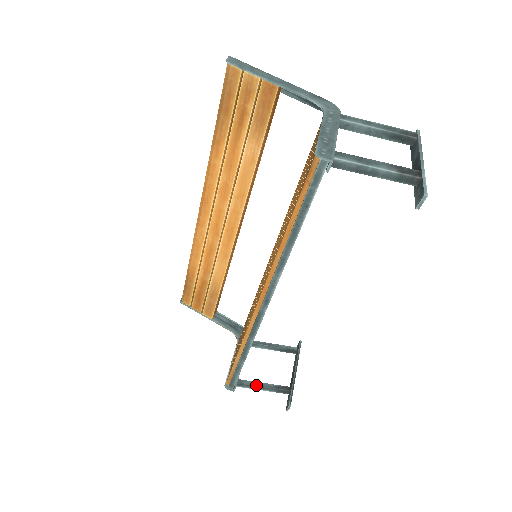
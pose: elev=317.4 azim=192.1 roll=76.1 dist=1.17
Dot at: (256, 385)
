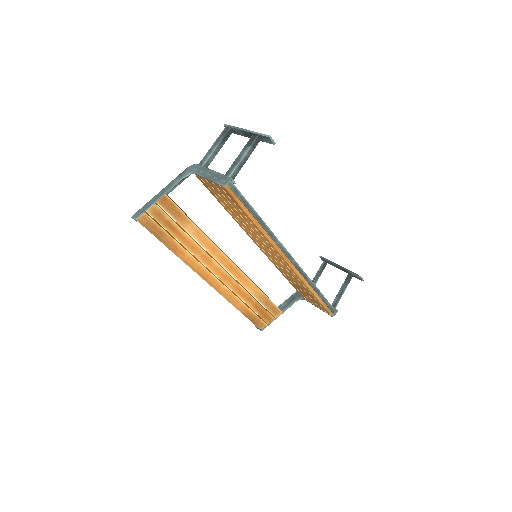
Dot at: (339, 295)
